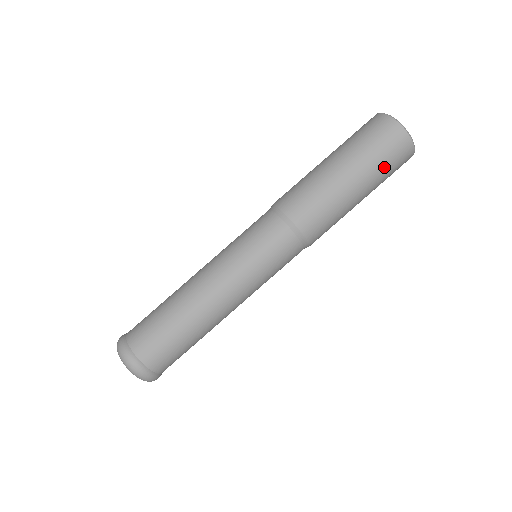
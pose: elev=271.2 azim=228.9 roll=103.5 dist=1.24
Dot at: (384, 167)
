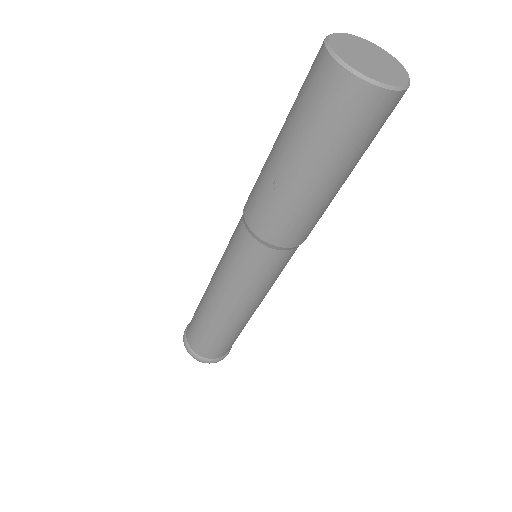
Dot at: occluded
